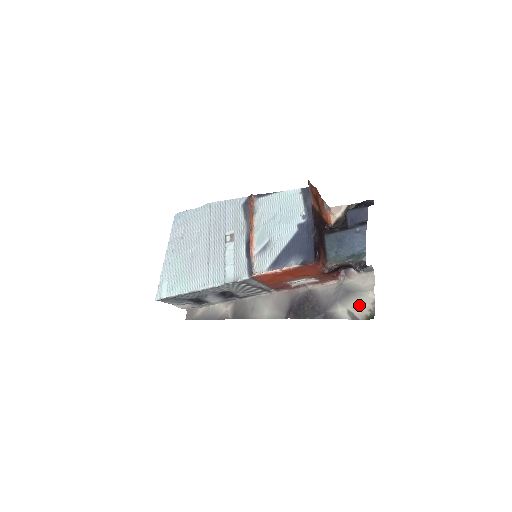
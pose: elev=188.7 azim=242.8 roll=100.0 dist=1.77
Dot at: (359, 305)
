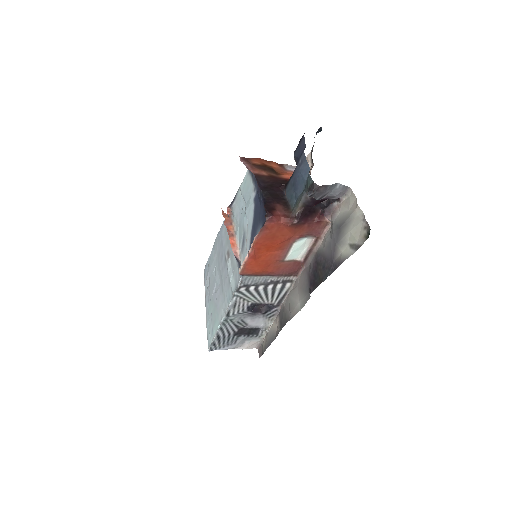
Dot at: (354, 231)
